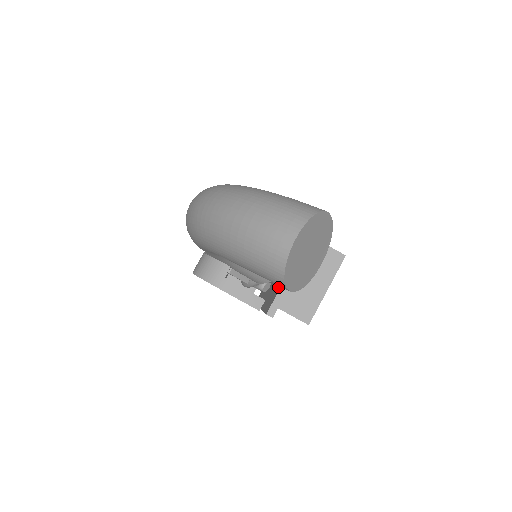
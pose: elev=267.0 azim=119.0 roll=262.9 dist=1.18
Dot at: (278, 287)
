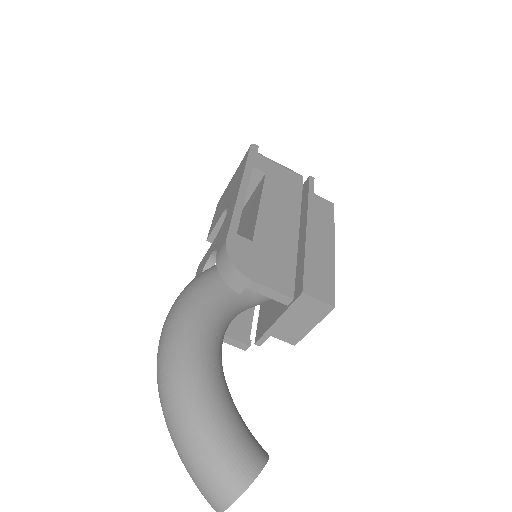
Dot at: (268, 317)
